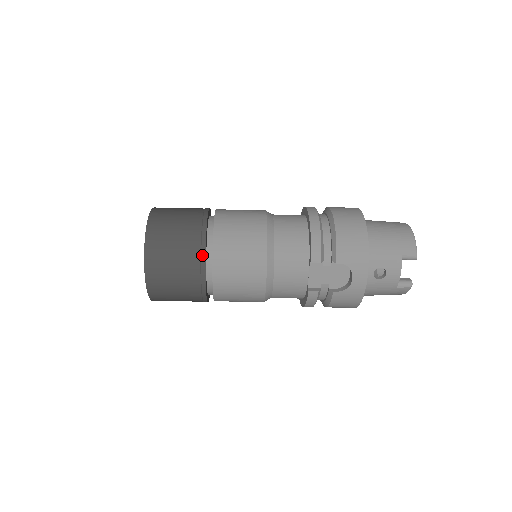
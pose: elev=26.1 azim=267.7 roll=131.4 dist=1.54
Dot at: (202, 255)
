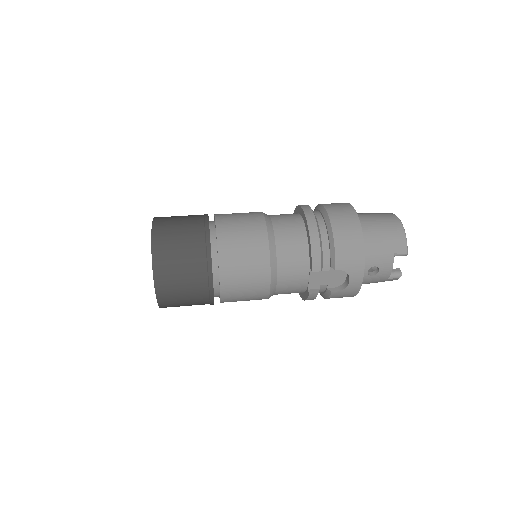
Dot at: (209, 273)
